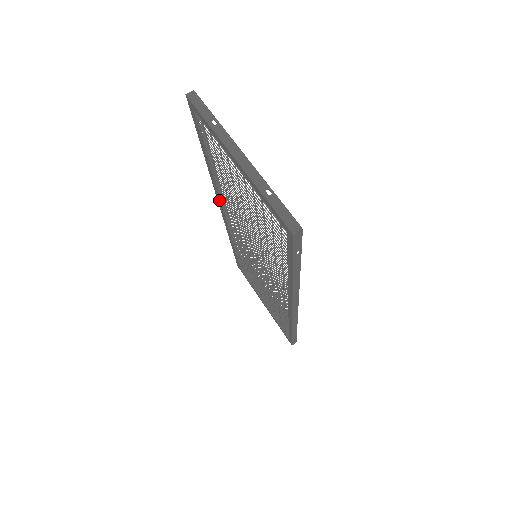
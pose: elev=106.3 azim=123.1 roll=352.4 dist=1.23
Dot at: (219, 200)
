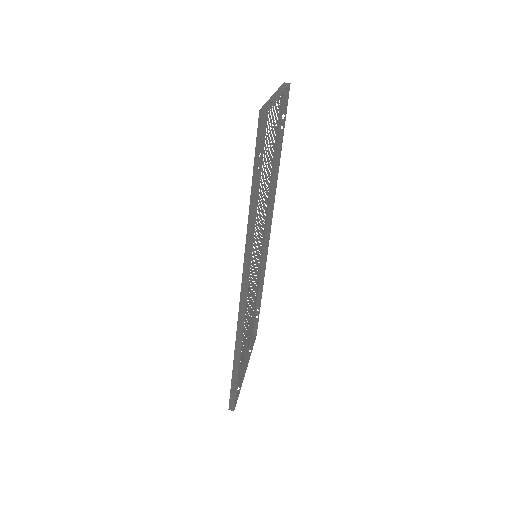
Dot at: occluded
